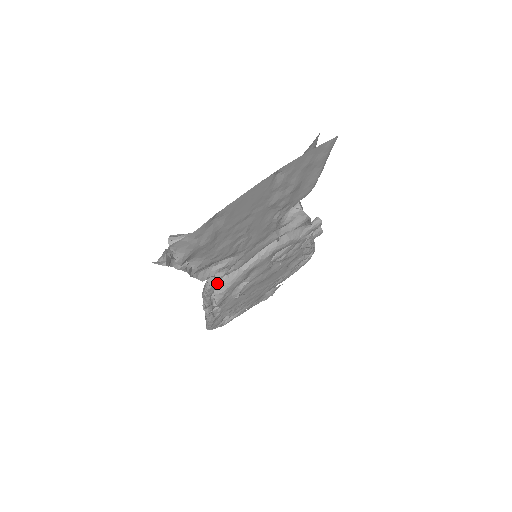
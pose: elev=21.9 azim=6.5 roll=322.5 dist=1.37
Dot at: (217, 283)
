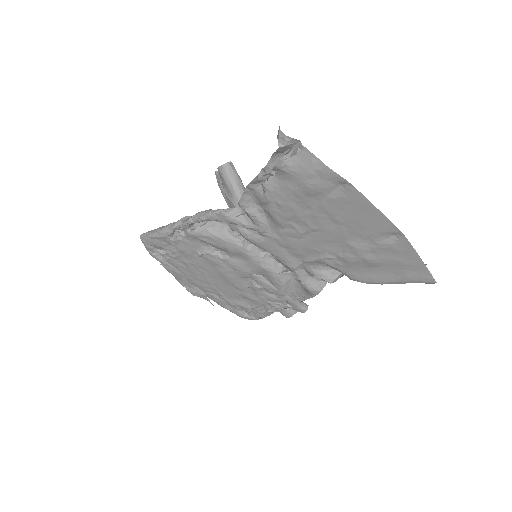
Dot at: (230, 221)
